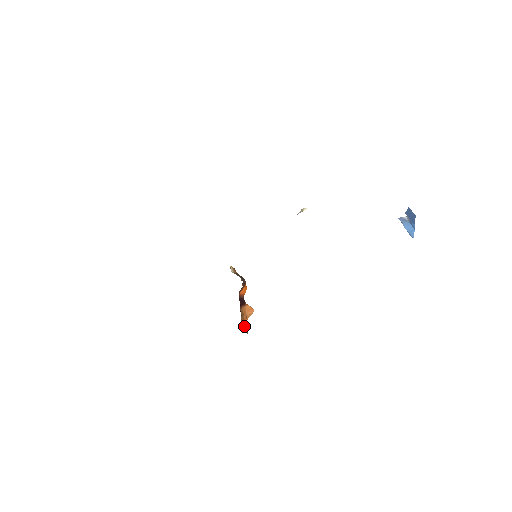
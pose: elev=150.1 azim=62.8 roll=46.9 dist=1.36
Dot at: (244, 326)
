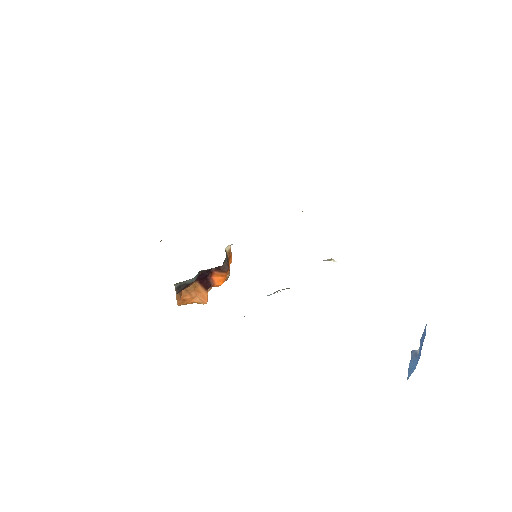
Dot at: (184, 301)
